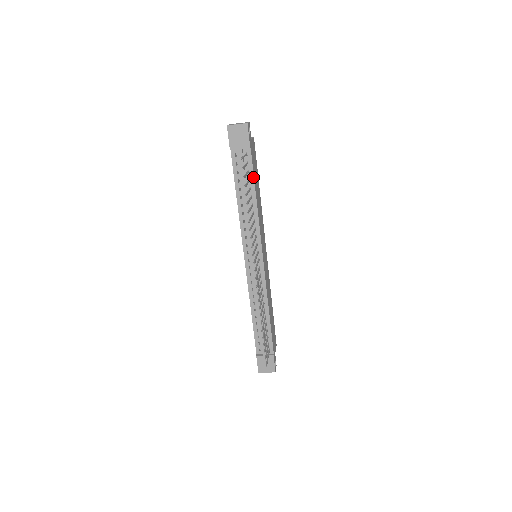
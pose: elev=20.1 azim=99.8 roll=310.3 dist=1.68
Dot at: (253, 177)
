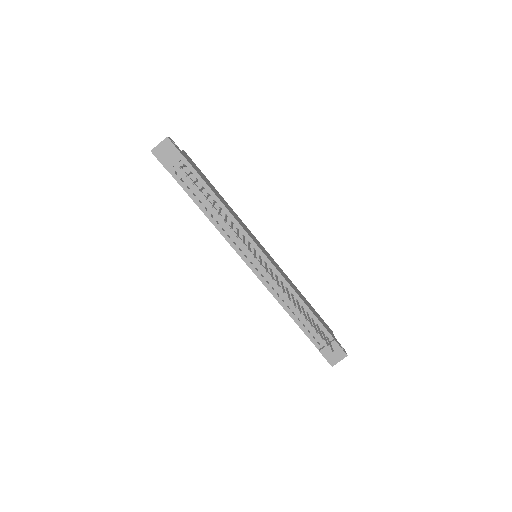
Dot at: (204, 183)
